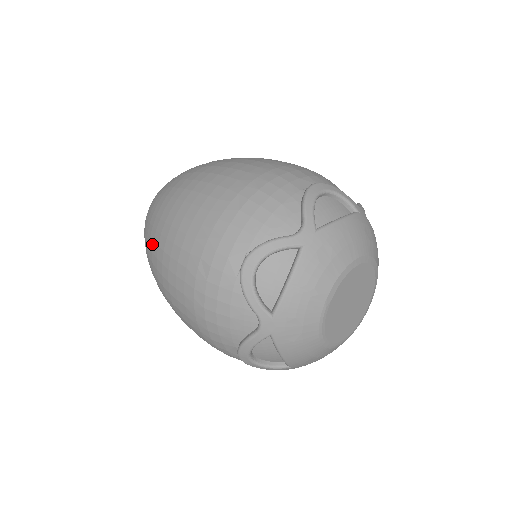
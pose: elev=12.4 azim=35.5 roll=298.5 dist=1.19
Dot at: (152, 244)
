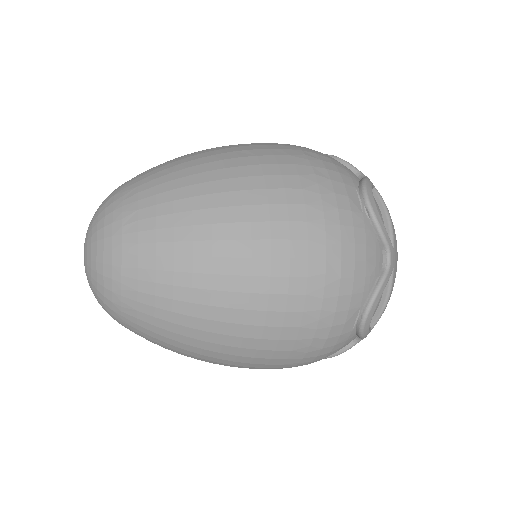
Dot at: (200, 343)
